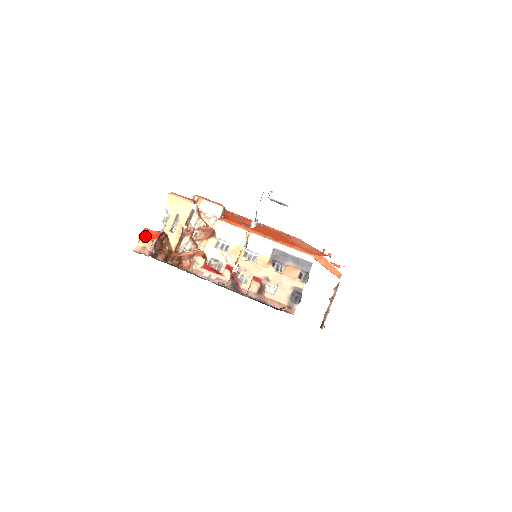
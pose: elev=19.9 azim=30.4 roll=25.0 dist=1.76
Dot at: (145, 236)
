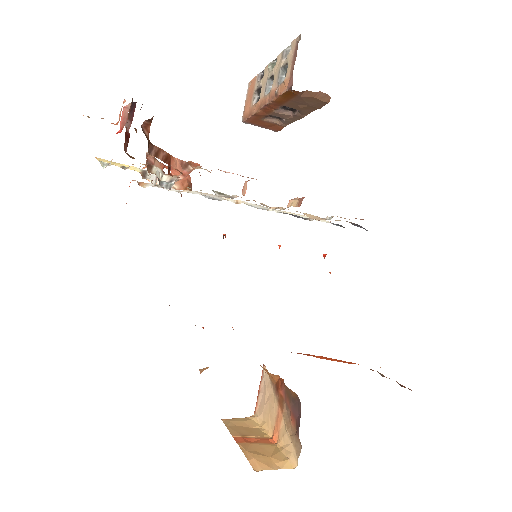
Dot at: occluded
